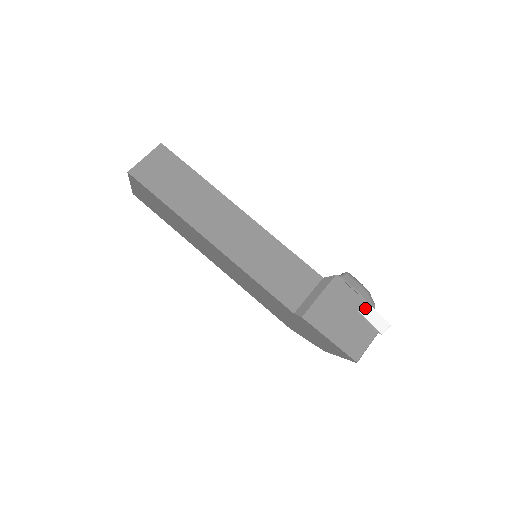
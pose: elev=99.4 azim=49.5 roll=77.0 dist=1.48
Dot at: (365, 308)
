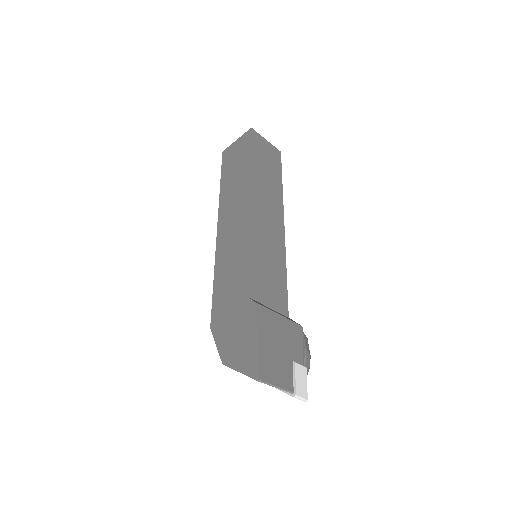
Dot at: (302, 365)
